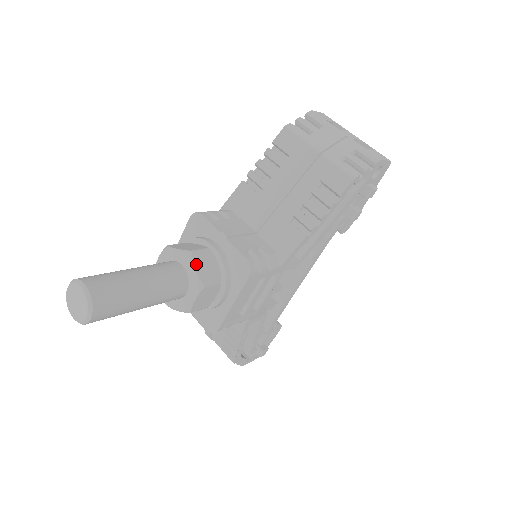
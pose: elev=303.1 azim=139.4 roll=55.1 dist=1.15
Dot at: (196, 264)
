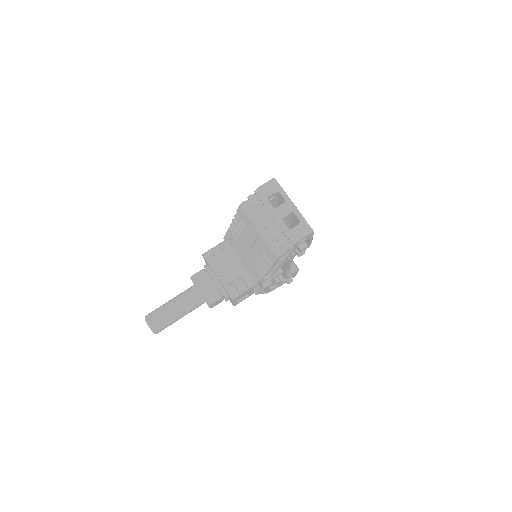
Dot at: (203, 295)
